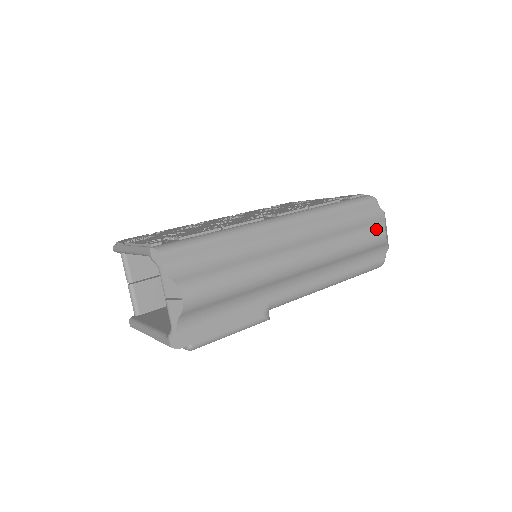
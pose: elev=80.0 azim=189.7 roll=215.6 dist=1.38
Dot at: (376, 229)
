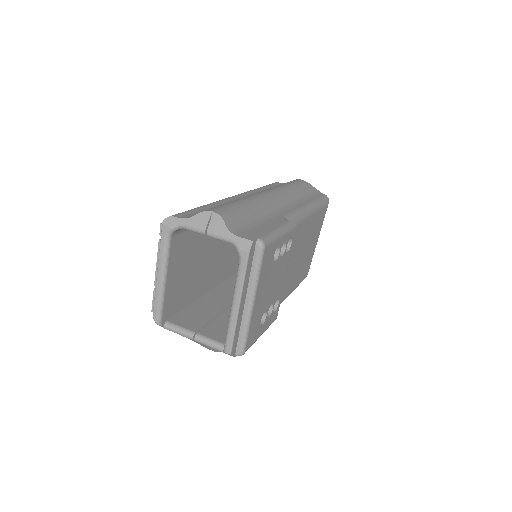
Dot at: occluded
